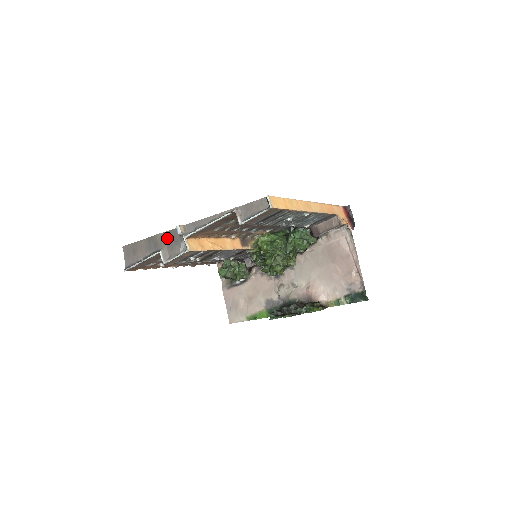
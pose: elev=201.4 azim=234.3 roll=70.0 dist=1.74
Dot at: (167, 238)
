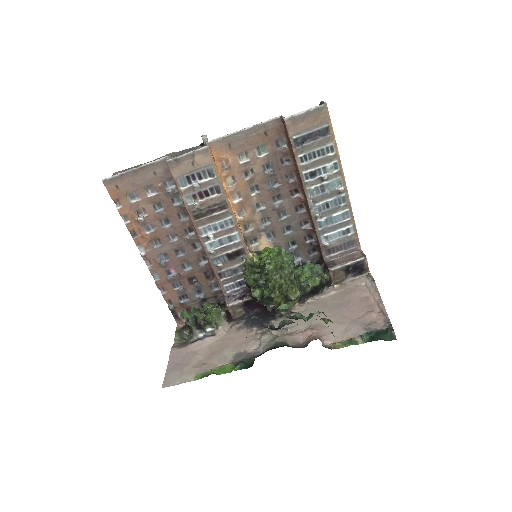
Dot at: (182, 152)
